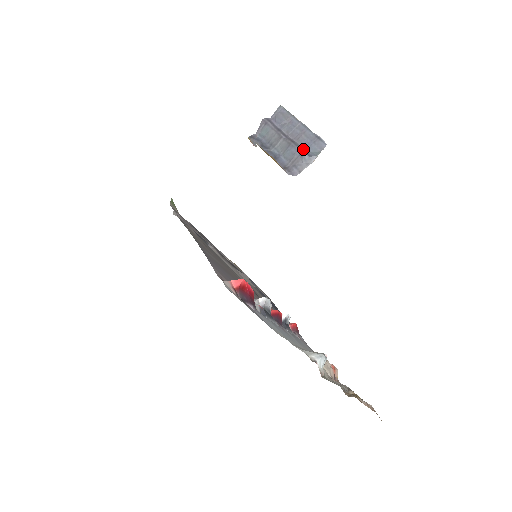
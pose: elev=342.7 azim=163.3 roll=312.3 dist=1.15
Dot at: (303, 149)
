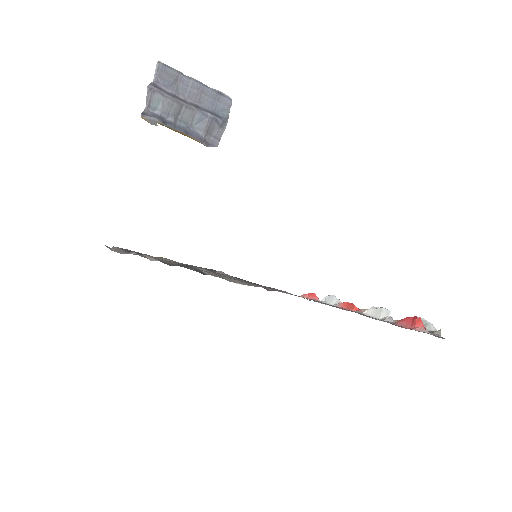
Dot at: (212, 112)
